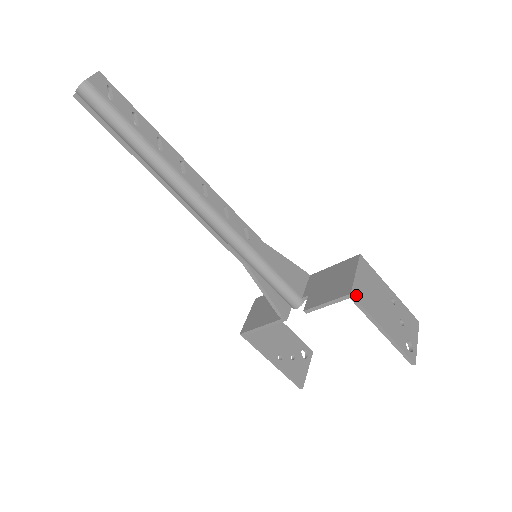
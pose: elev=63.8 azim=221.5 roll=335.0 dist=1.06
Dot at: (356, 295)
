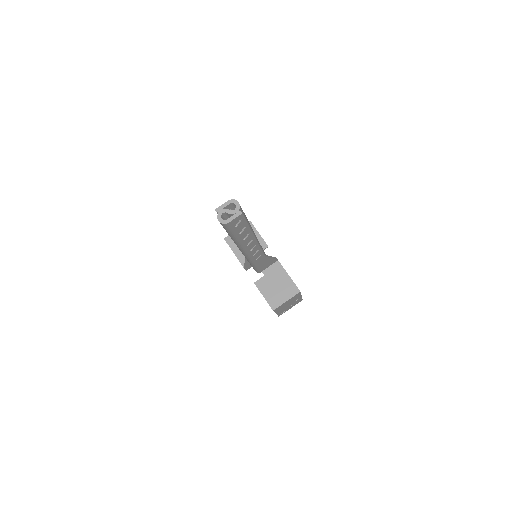
Dot at: (276, 309)
